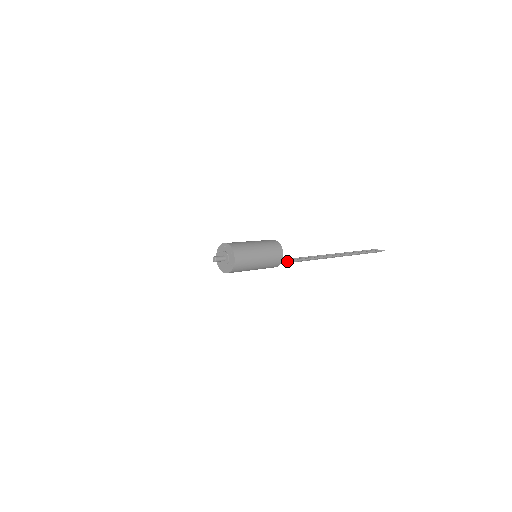
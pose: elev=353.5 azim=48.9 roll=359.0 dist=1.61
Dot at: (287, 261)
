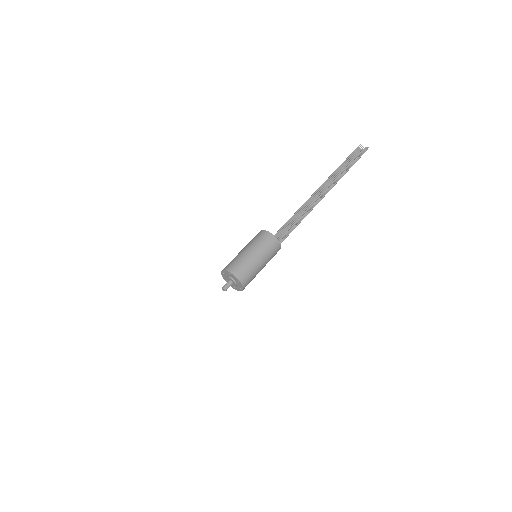
Dot at: (283, 240)
